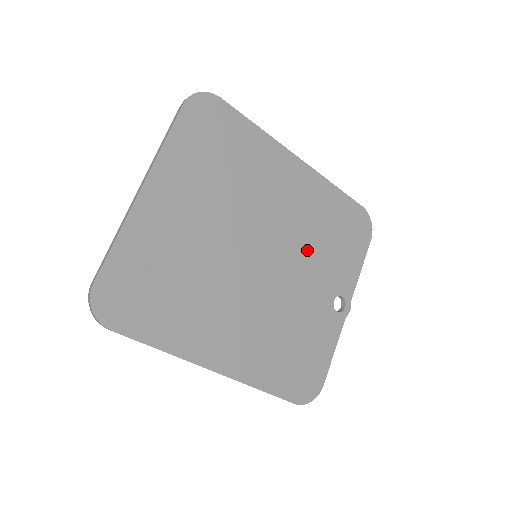
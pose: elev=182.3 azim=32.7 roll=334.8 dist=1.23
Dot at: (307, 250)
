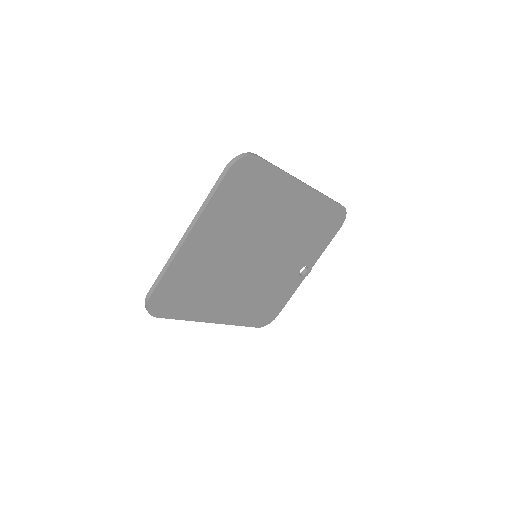
Dot at: (292, 245)
